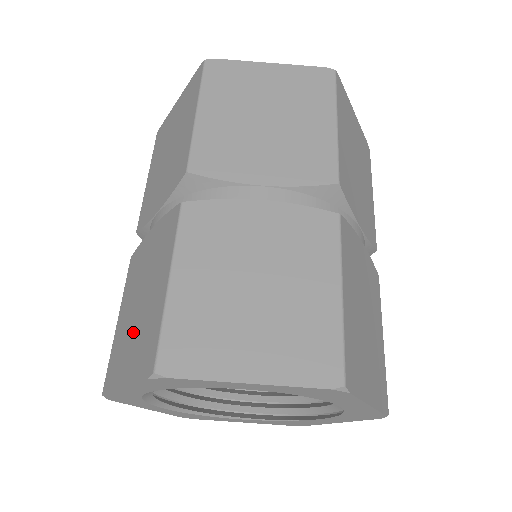
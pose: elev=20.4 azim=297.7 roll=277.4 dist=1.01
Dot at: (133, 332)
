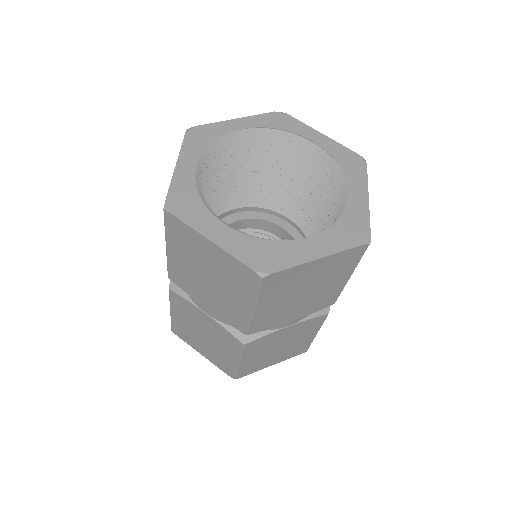
Dot at: occluded
